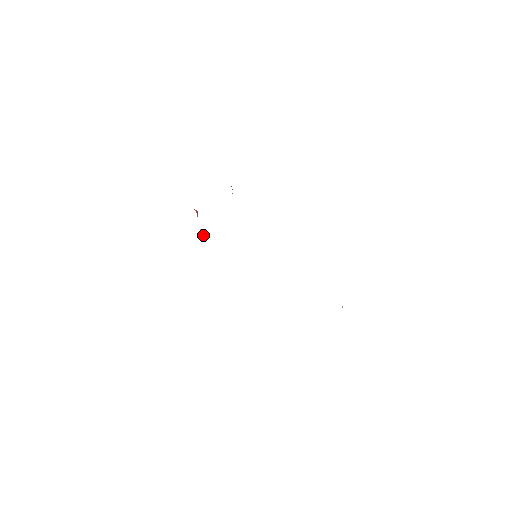
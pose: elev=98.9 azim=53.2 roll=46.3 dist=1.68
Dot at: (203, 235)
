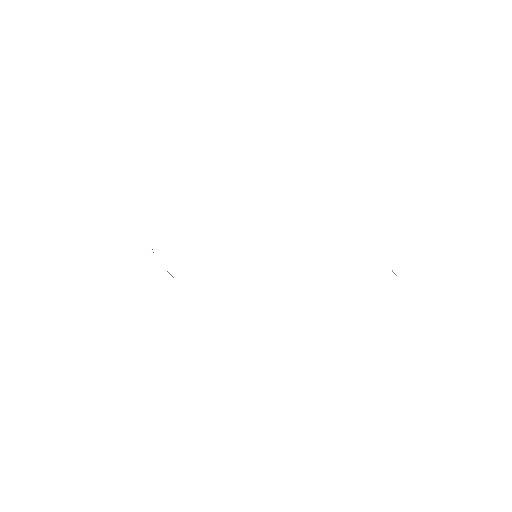
Dot at: occluded
